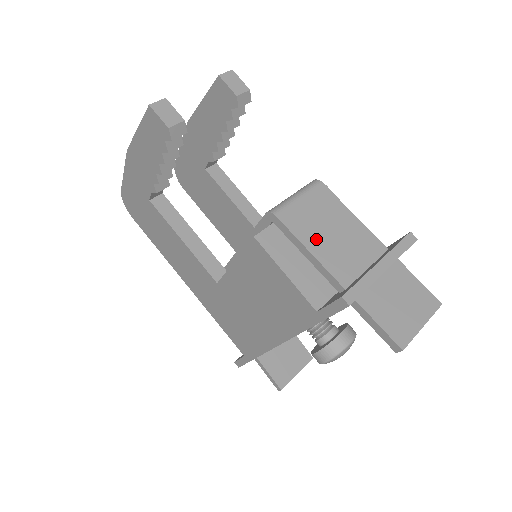
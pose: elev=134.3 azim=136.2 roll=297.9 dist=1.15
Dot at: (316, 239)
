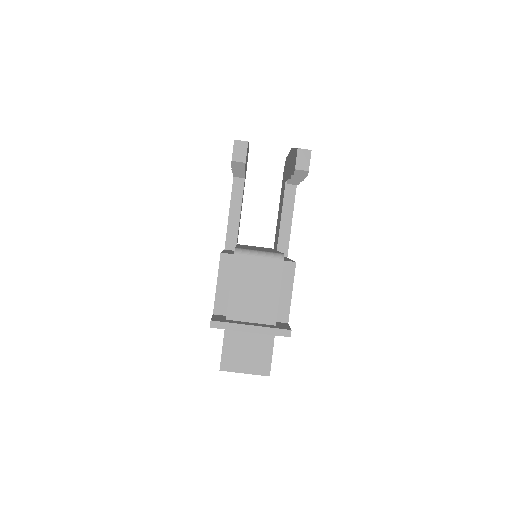
Dot at: (241, 284)
